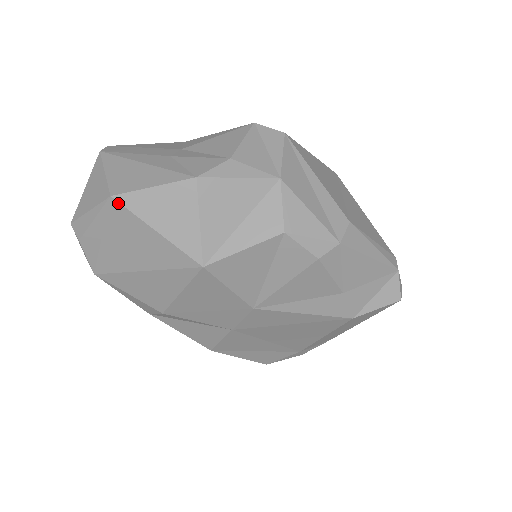
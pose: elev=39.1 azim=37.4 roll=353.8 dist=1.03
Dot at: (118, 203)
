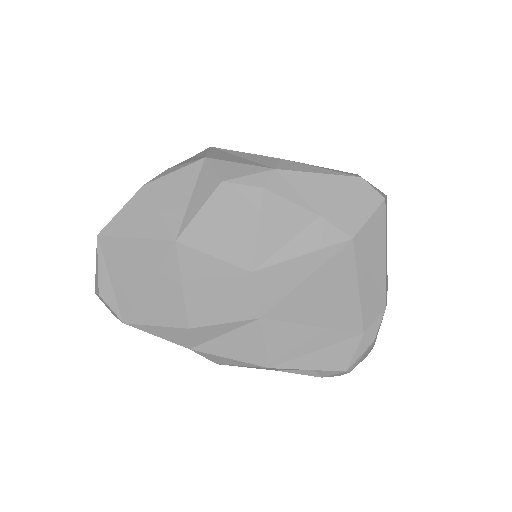
Dot at: (103, 237)
